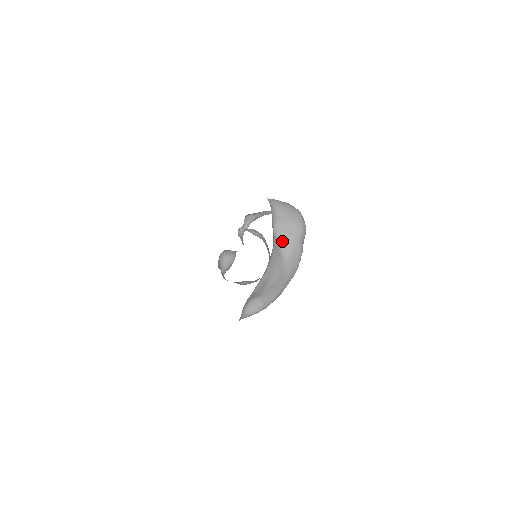
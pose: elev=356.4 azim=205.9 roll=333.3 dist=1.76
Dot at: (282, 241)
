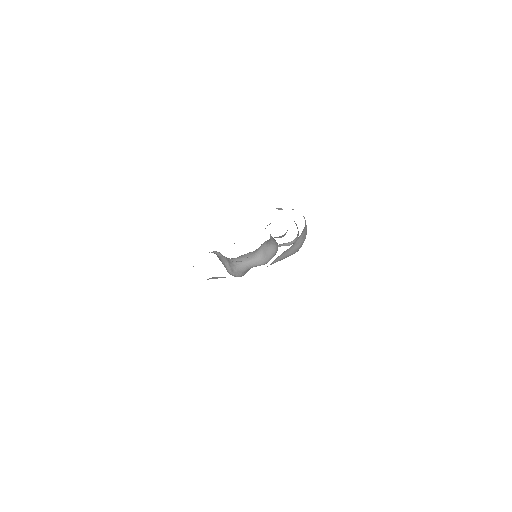
Dot at: (280, 256)
